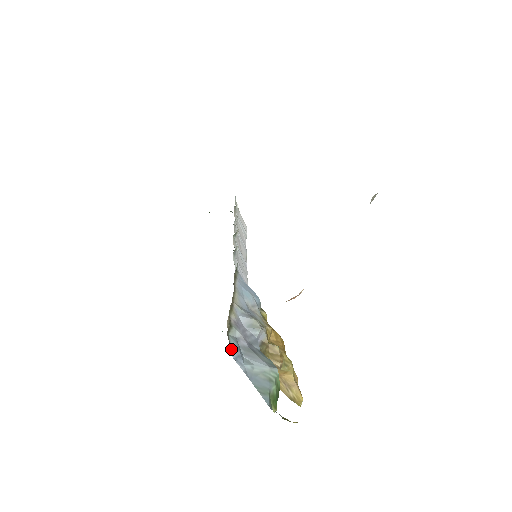
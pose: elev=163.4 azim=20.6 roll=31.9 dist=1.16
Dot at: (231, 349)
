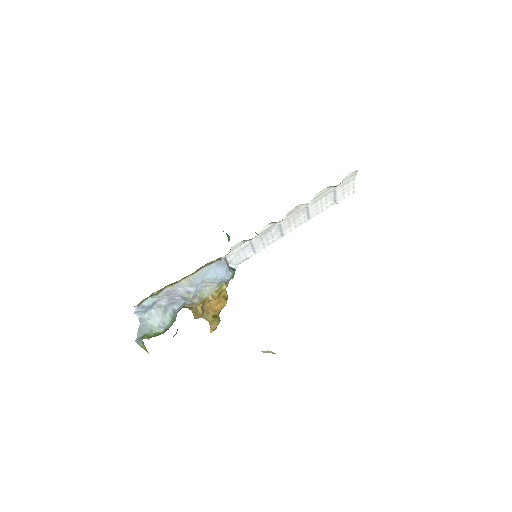
Dot at: (138, 307)
